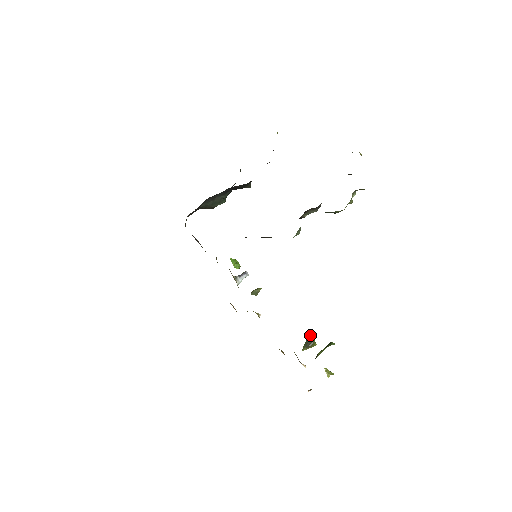
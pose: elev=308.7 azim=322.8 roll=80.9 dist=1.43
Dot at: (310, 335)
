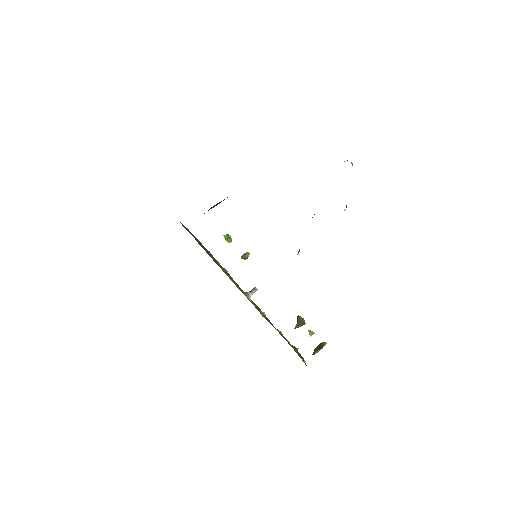
Dot at: (301, 318)
